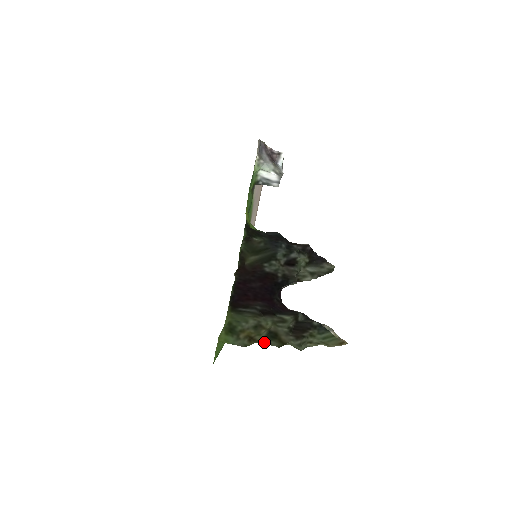
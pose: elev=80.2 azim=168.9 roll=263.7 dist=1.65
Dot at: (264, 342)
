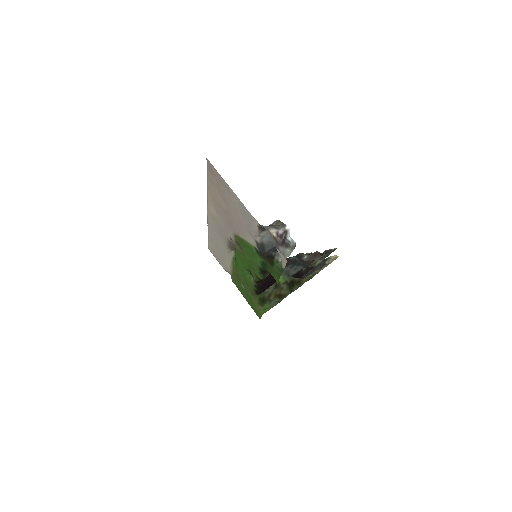
Dot at: (290, 293)
